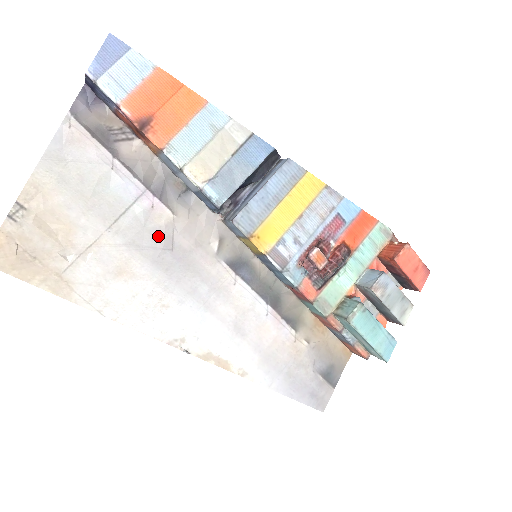
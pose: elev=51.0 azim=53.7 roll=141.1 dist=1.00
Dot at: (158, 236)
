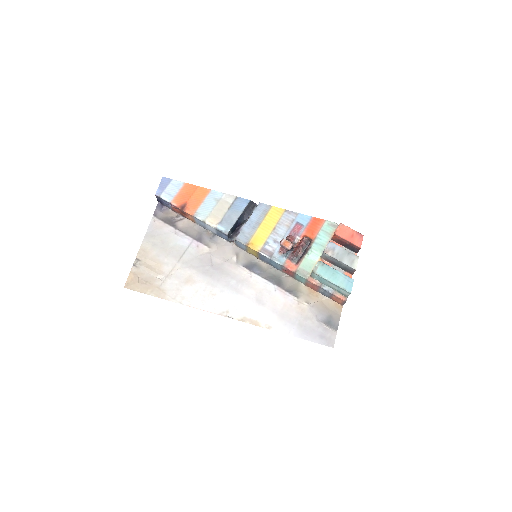
Dot at: (203, 260)
